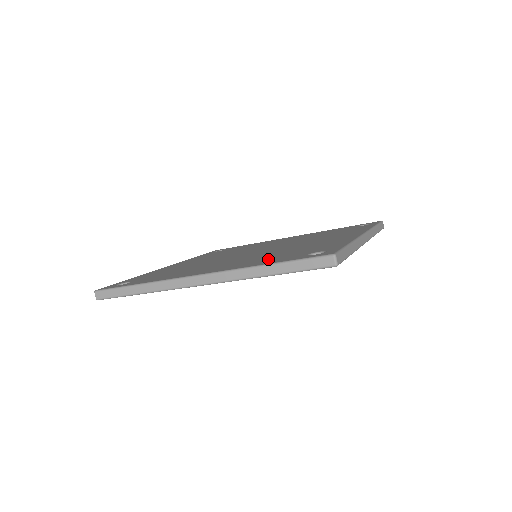
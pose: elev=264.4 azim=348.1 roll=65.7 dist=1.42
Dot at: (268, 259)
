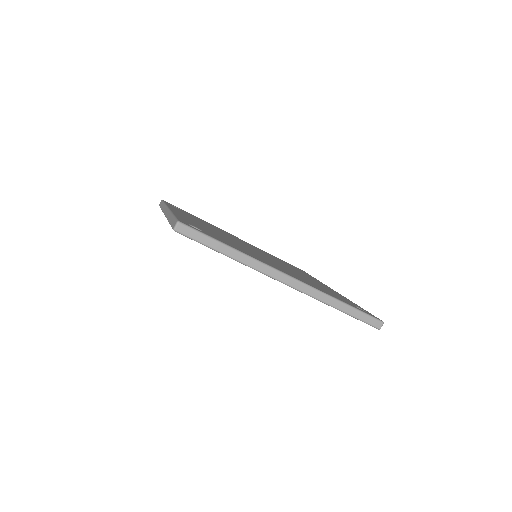
Dot at: (324, 290)
